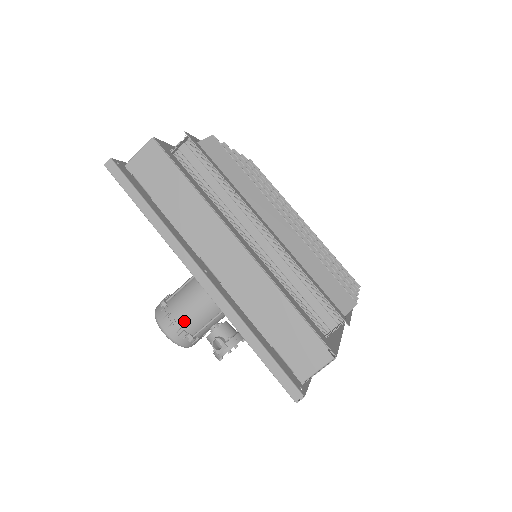
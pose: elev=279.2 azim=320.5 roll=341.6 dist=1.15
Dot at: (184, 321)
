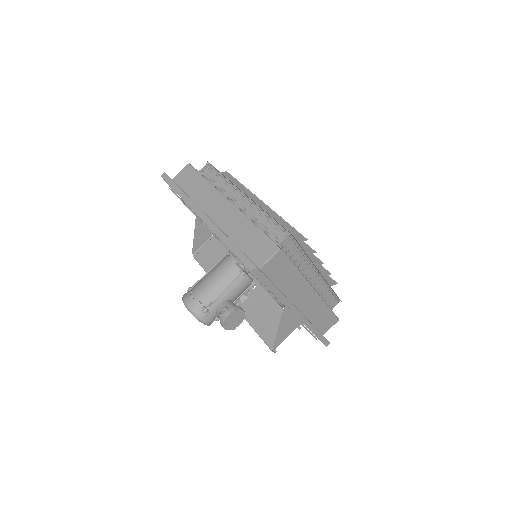
Dot at: (200, 295)
